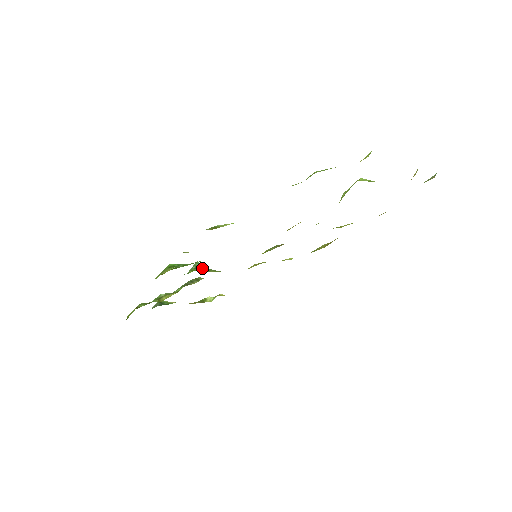
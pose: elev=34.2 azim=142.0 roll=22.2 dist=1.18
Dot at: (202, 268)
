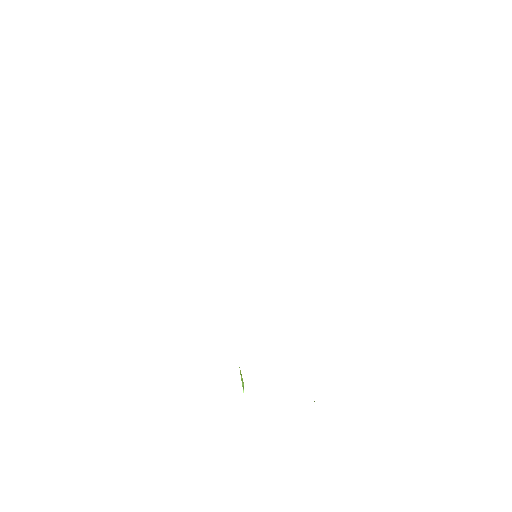
Dot at: occluded
